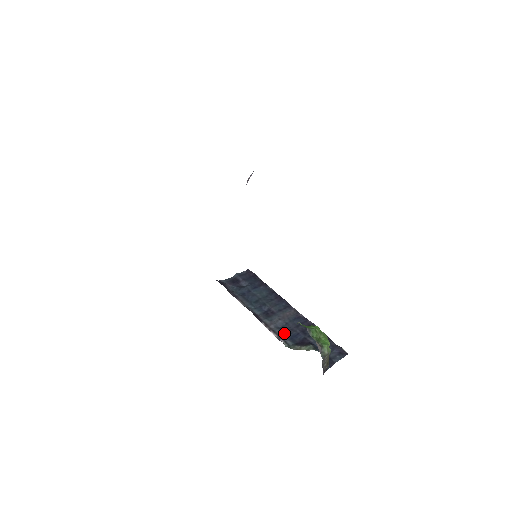
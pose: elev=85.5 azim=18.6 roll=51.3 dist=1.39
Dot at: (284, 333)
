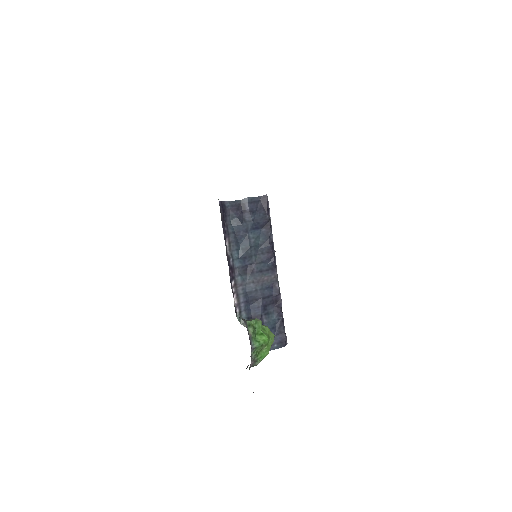
Dot at: (246, 301)
